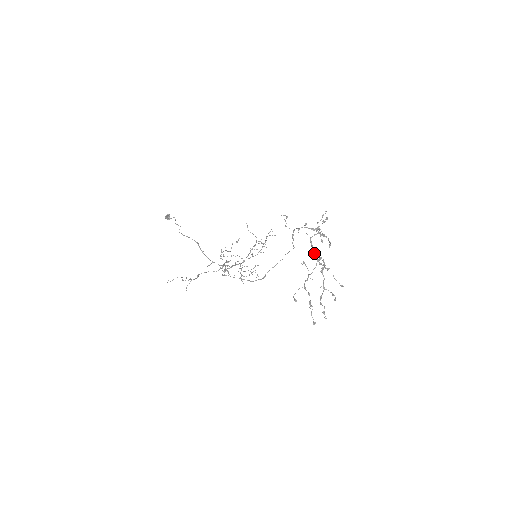
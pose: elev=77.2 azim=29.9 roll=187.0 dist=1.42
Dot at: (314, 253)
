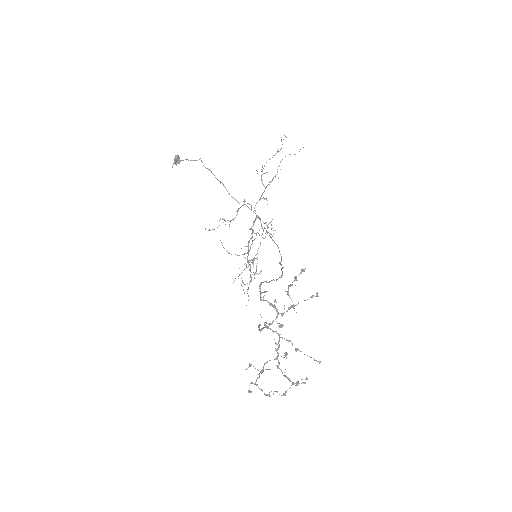
Dot at: (276, 332)
